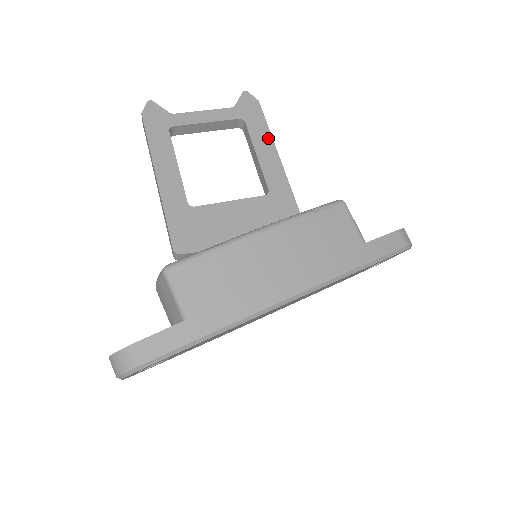
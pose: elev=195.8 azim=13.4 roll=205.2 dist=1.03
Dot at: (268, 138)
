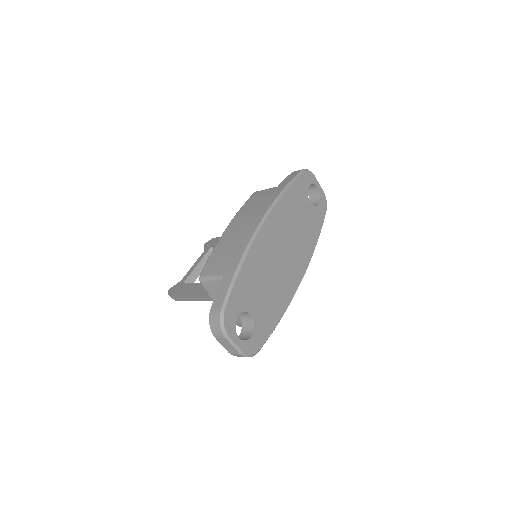
Dot at: occluded
